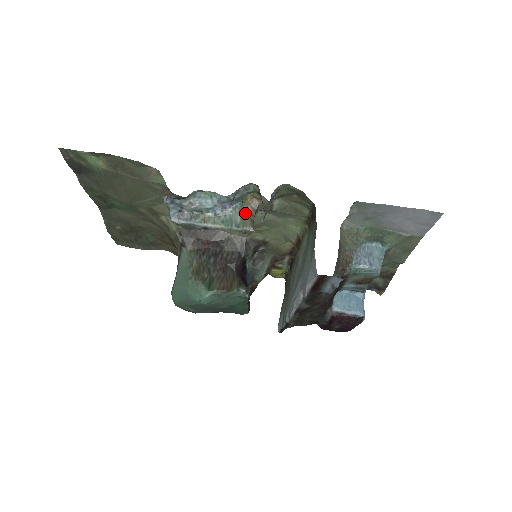
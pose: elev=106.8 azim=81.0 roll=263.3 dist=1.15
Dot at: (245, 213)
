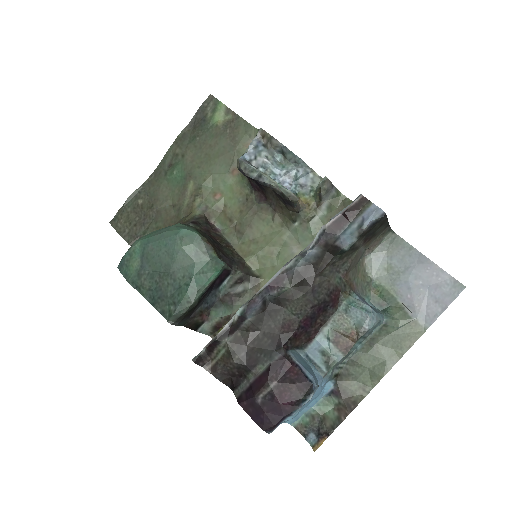
Dot at: occluded
